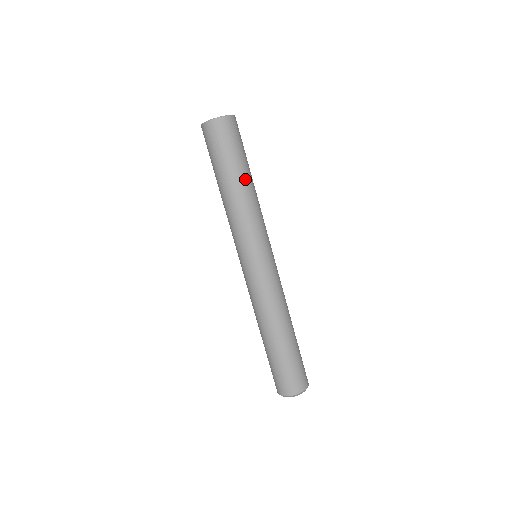
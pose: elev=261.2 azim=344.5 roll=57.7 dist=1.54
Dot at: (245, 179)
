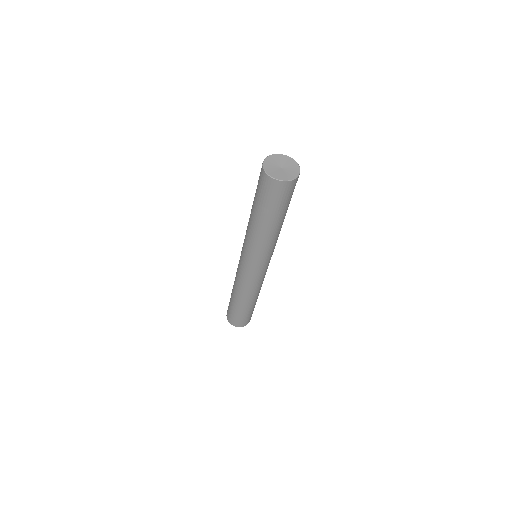
Dot at: (275, 225)
